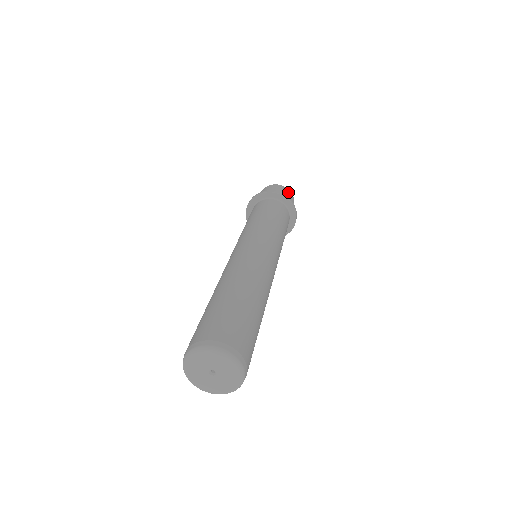
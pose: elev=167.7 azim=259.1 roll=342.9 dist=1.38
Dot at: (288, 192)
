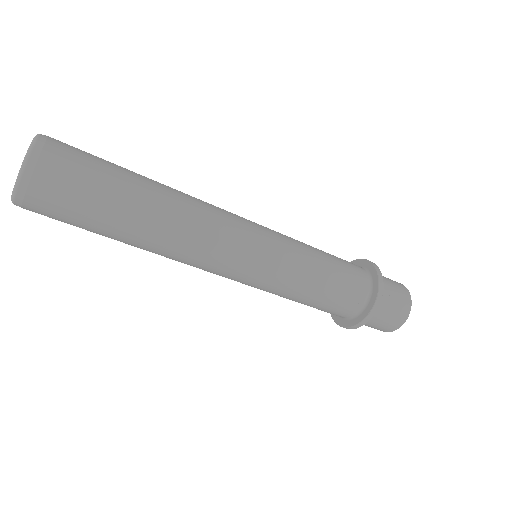
Dot at: (399, 284)
